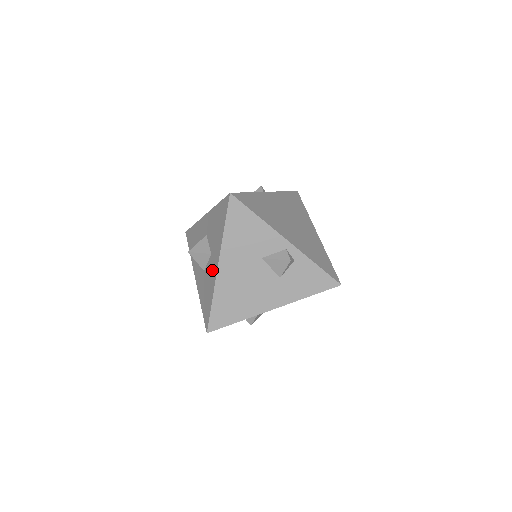
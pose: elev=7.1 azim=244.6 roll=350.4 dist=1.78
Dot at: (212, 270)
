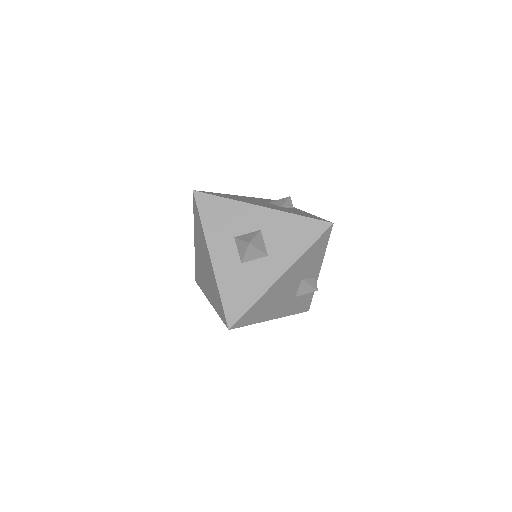
Dot at: (266, 273)
